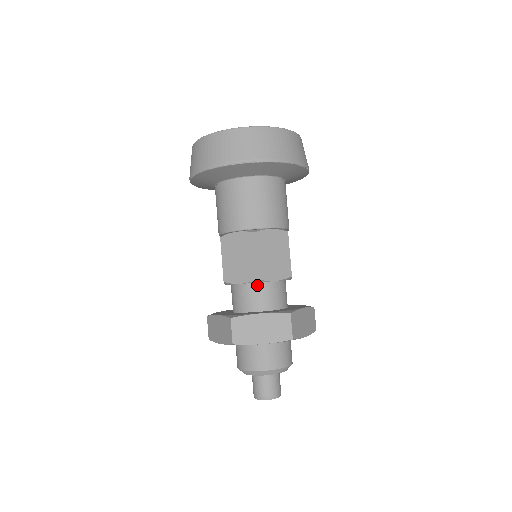
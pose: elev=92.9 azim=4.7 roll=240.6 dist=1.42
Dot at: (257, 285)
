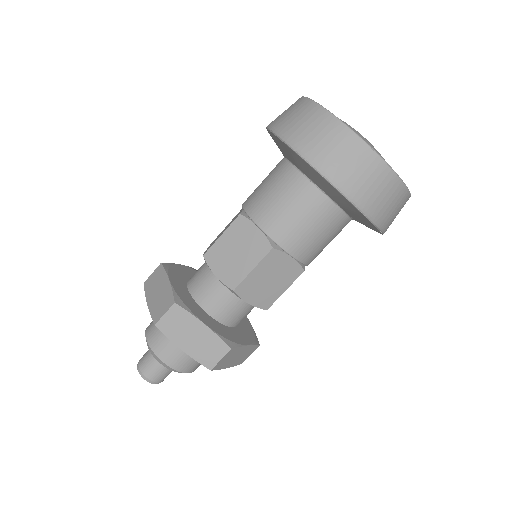
Dot at: occluded
